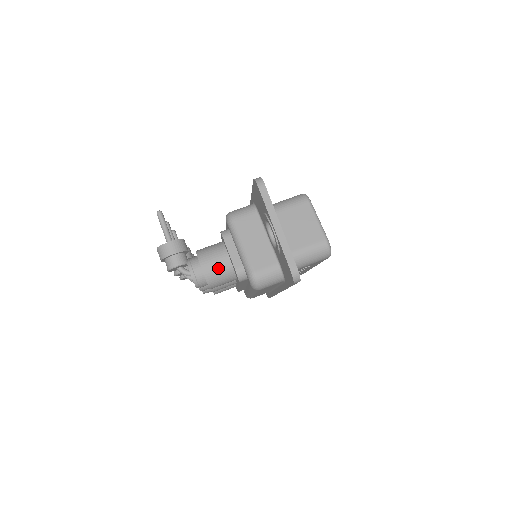
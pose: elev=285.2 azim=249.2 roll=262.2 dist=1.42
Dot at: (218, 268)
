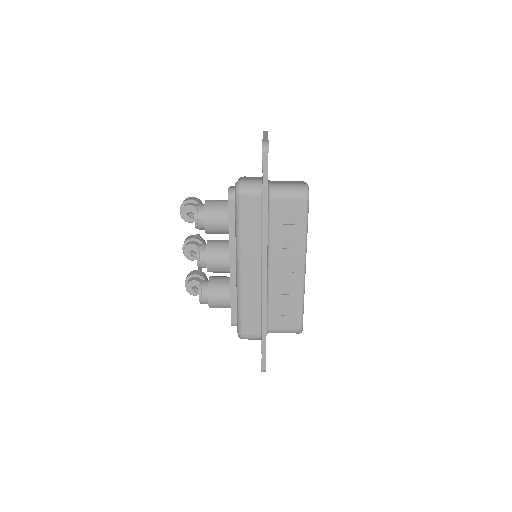
Dot at: (218, 203)
